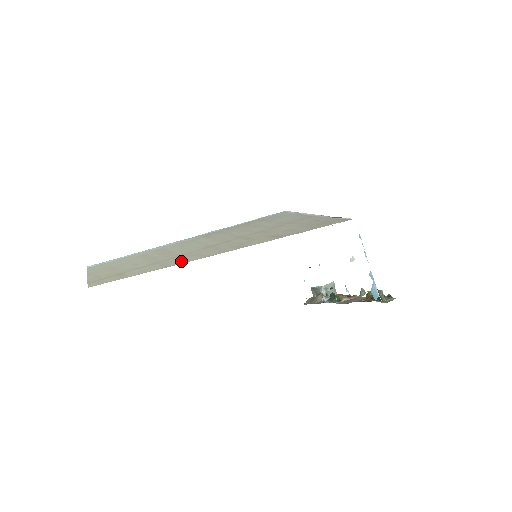
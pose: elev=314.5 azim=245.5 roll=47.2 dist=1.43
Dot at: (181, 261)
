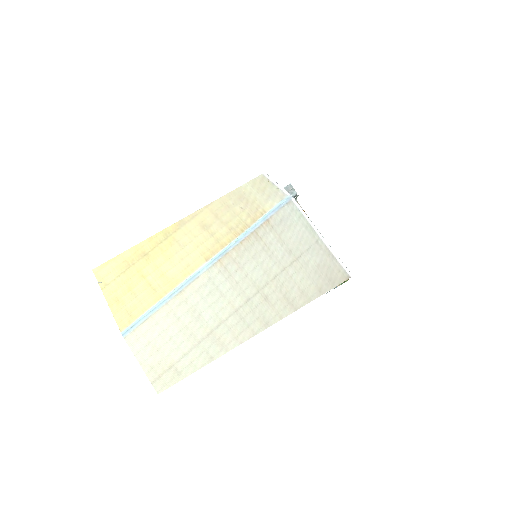
Dot at: (220, 348)
